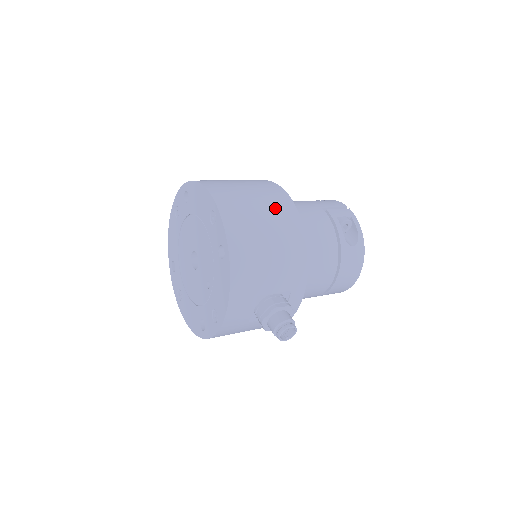
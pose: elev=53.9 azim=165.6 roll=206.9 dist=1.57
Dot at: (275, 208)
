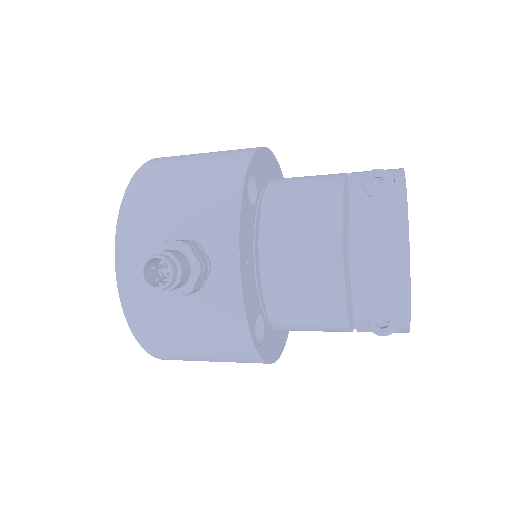
Dot at: (226, 151)
